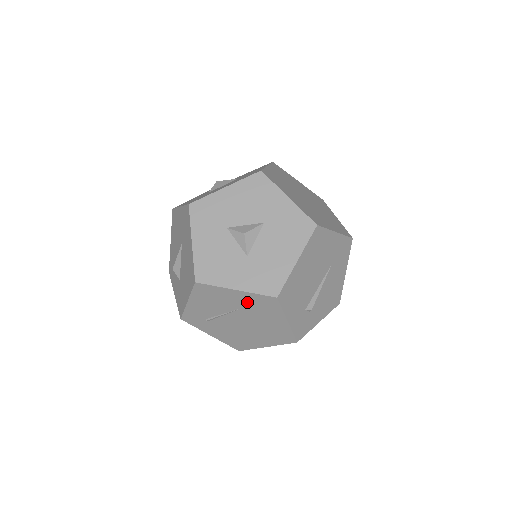
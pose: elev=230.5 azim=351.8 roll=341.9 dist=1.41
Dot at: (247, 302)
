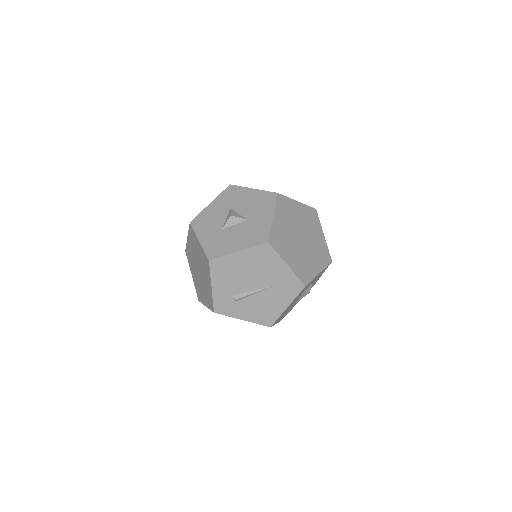
Dot at: (202, 255)
